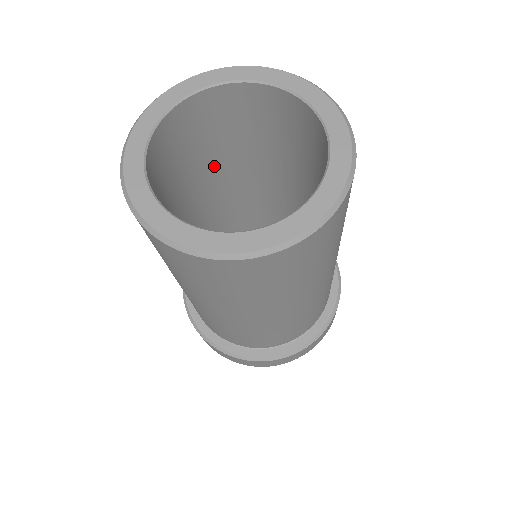
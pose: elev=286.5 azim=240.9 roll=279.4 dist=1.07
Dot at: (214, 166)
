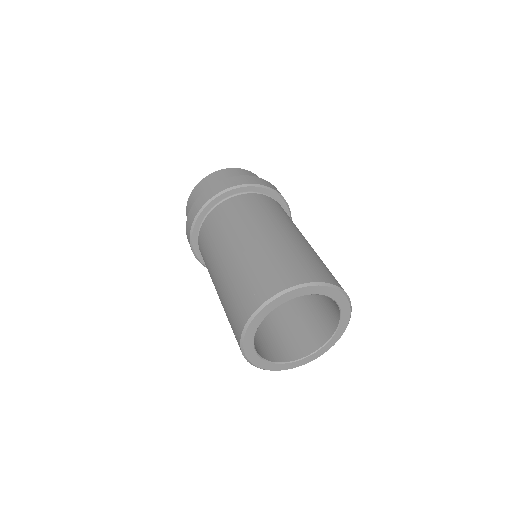
Dot at: occluded
